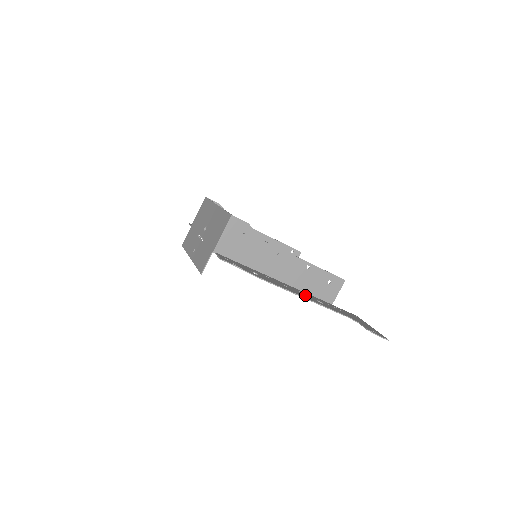
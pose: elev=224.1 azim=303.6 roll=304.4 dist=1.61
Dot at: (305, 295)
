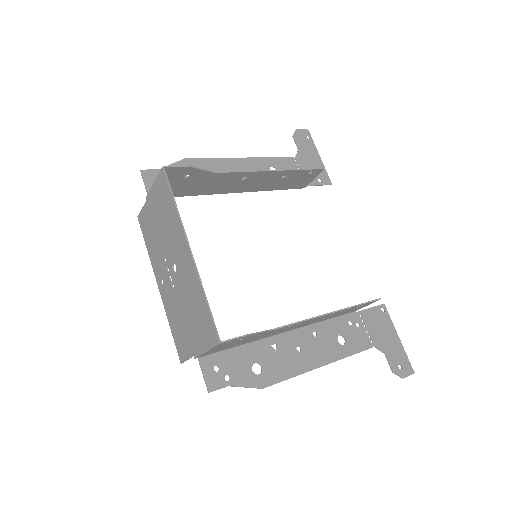
Dot at: (323, 345)
